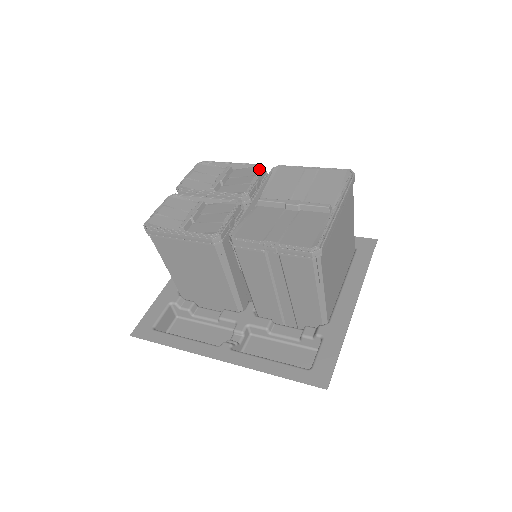
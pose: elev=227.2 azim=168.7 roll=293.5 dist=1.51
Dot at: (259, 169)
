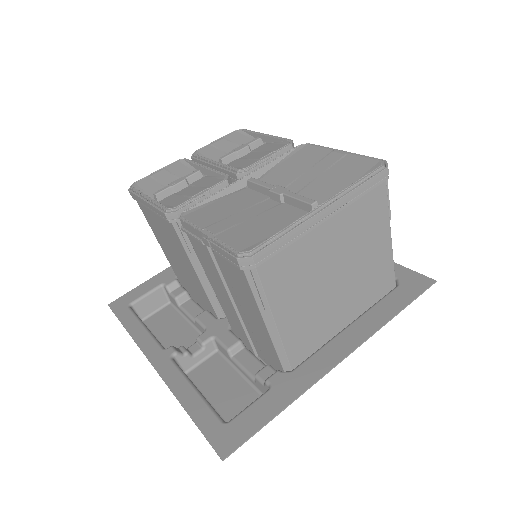
Dot at: (284, 145)
